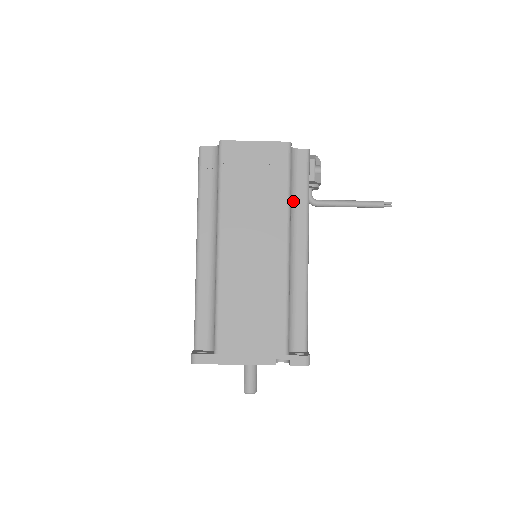
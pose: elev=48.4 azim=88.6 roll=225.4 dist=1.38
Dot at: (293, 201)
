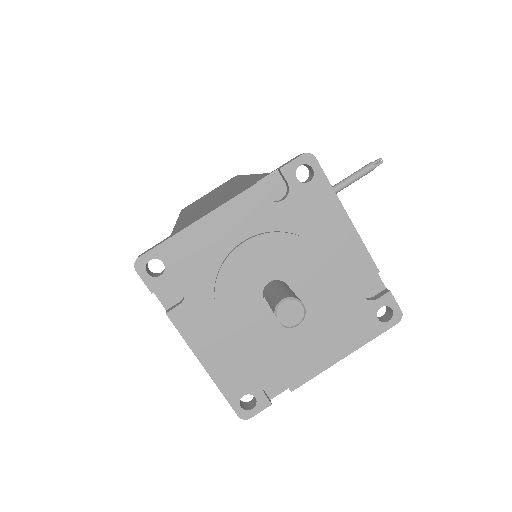
Dot at: occluded
